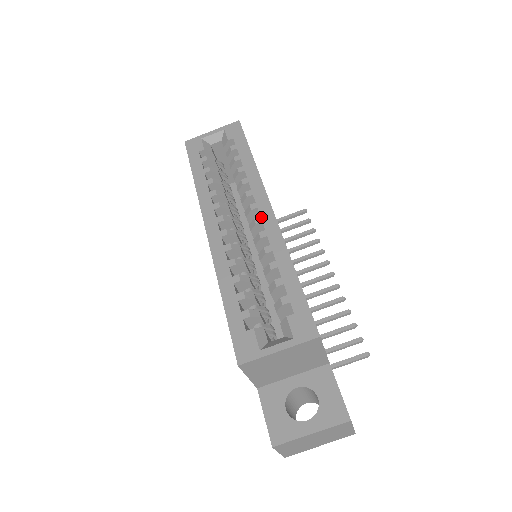
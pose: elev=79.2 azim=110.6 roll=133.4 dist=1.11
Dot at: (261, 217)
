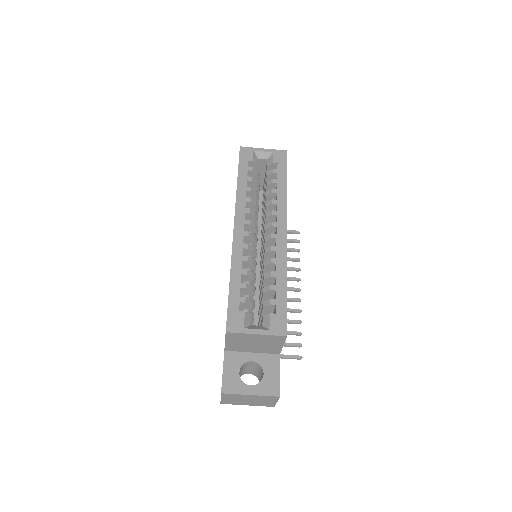
Dot at: (277, 235)
